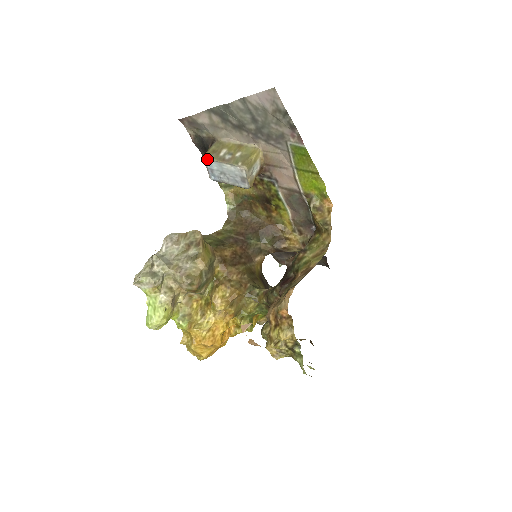
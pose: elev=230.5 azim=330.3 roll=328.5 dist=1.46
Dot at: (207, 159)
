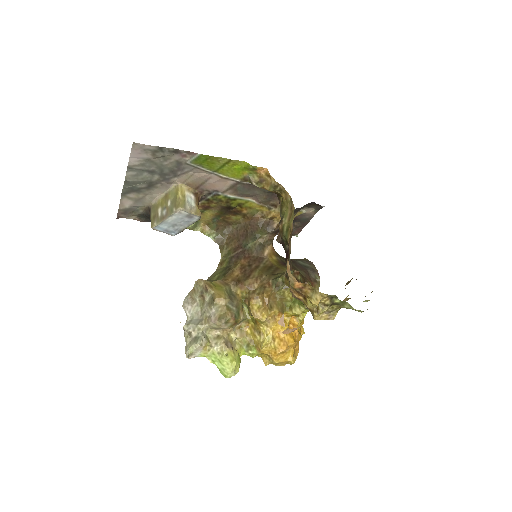
Dot at: (154, 227)
